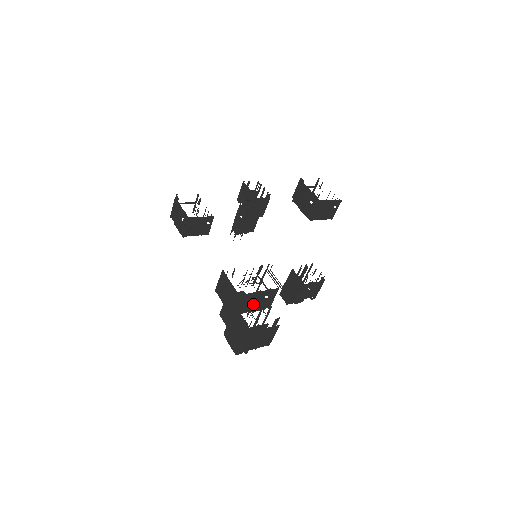
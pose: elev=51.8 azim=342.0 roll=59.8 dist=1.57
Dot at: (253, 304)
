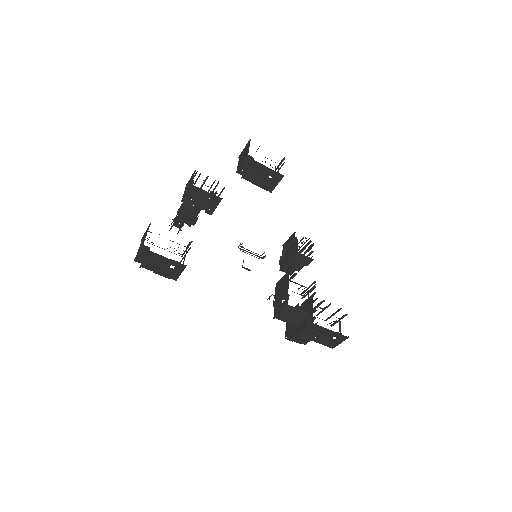
Dot at: occluded
